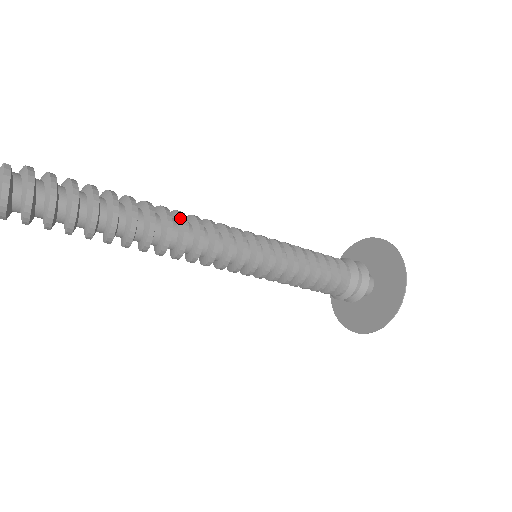
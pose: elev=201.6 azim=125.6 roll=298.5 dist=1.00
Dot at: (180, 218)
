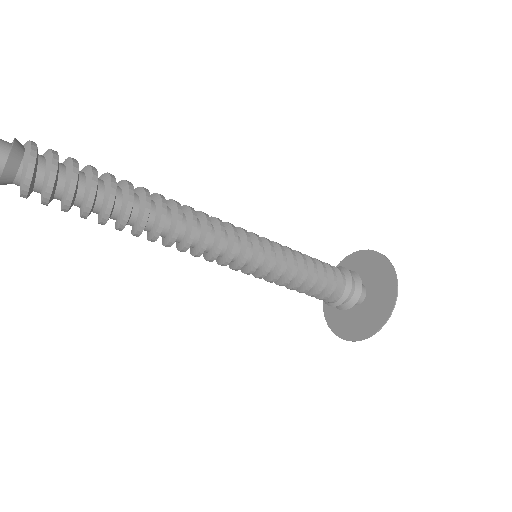
Dot at: (183, 207)
